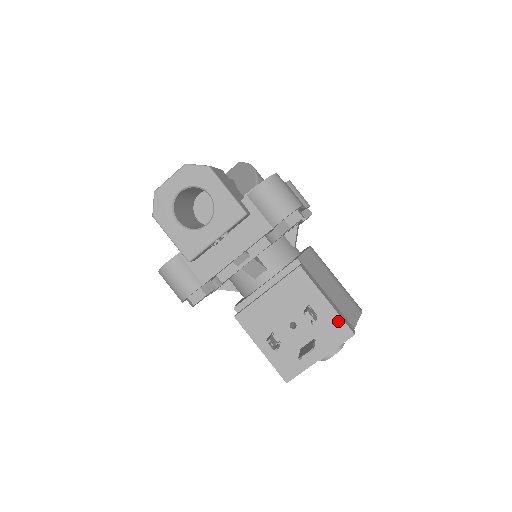
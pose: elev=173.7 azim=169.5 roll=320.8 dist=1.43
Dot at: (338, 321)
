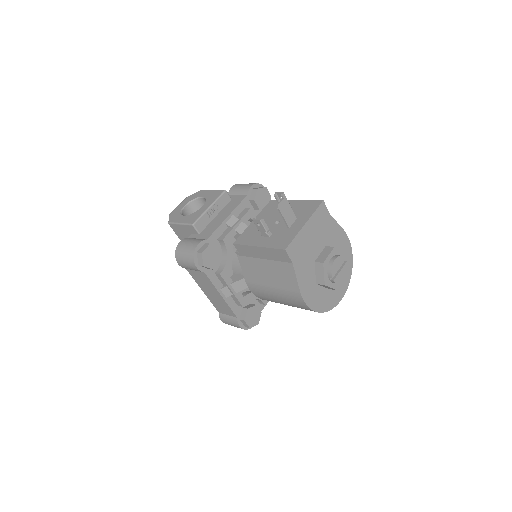
Dot at: (308, 203)
